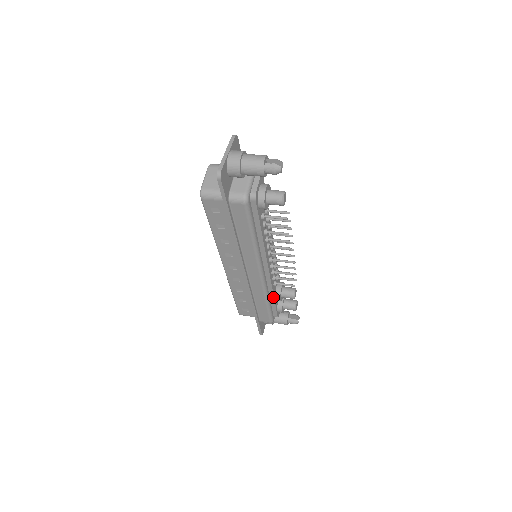
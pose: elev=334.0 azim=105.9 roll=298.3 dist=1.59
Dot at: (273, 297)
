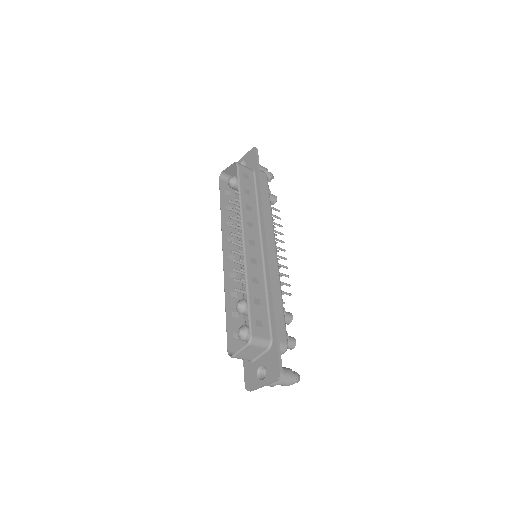
Dot at: occluded
